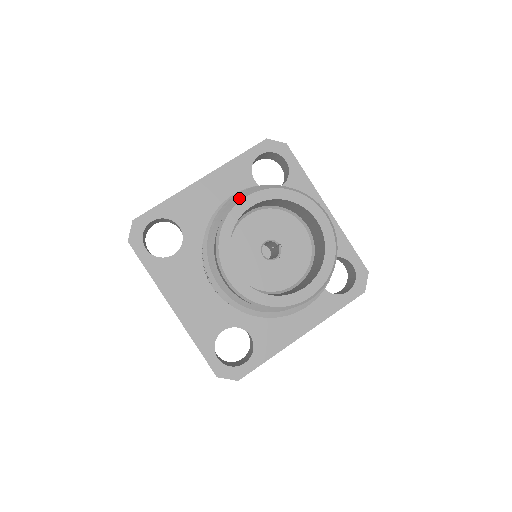
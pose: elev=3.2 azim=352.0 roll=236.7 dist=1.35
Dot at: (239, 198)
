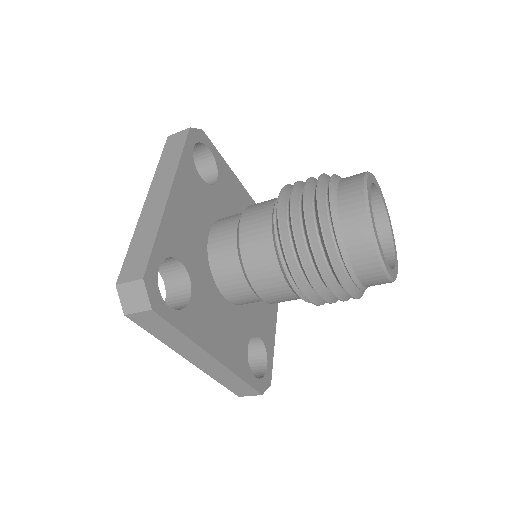
Dot at: occluded
